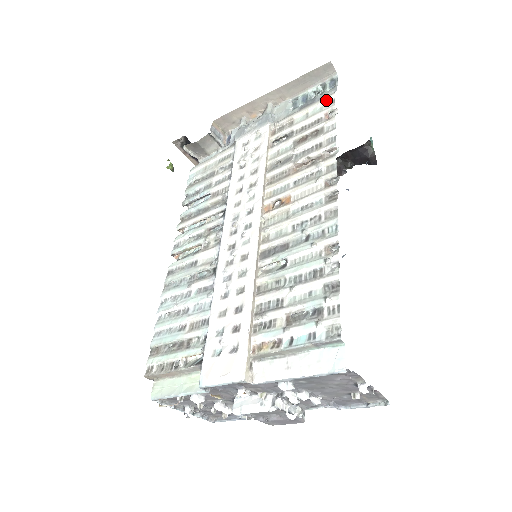
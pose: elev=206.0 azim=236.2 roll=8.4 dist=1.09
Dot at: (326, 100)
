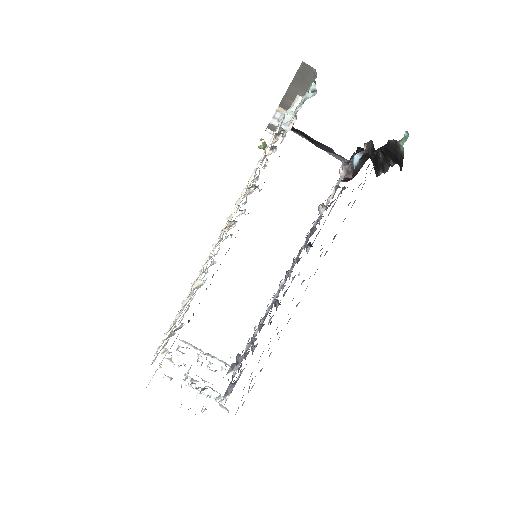
Dot at: occluded
